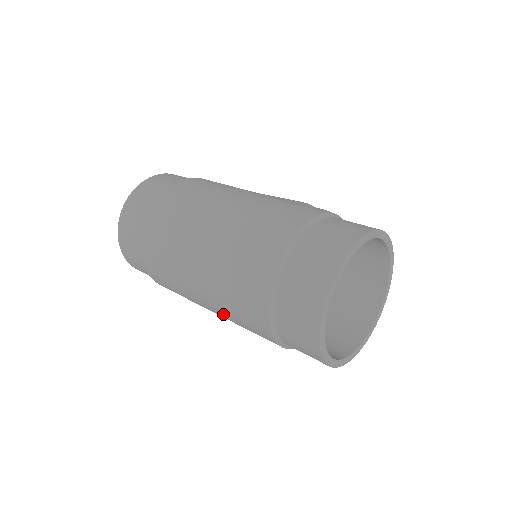
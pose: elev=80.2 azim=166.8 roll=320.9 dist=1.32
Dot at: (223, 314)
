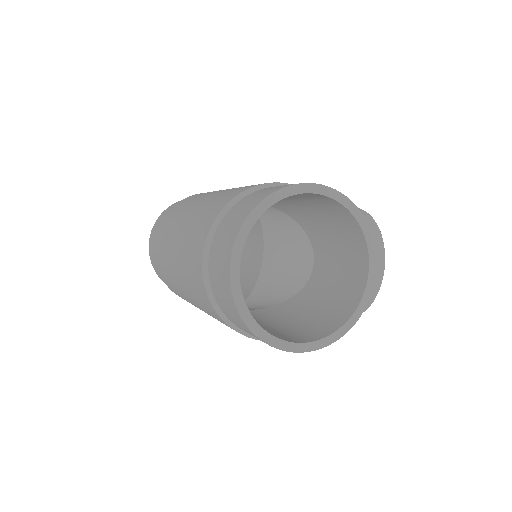
Dot at: (202, 309)
